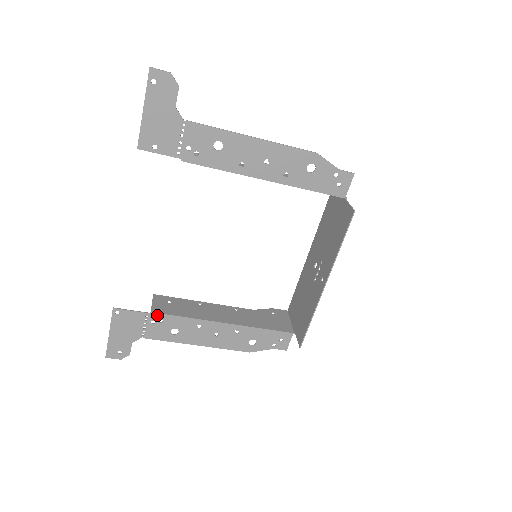
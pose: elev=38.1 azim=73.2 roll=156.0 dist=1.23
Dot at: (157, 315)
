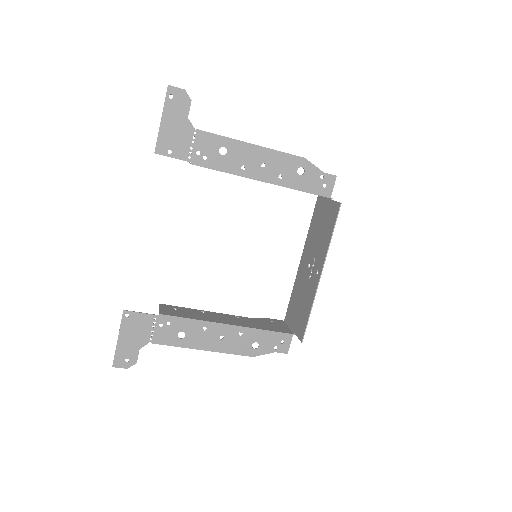
Dot at: (165, 317)
